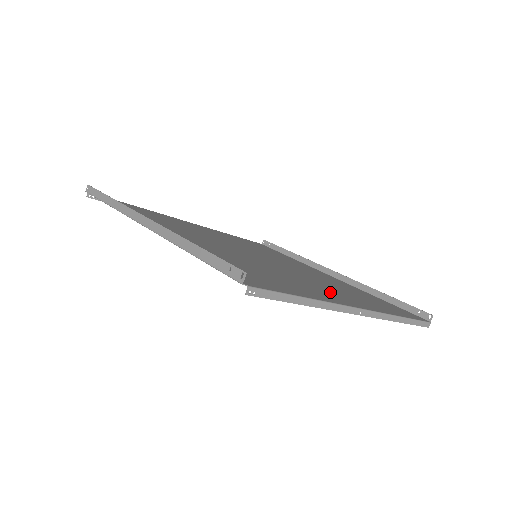
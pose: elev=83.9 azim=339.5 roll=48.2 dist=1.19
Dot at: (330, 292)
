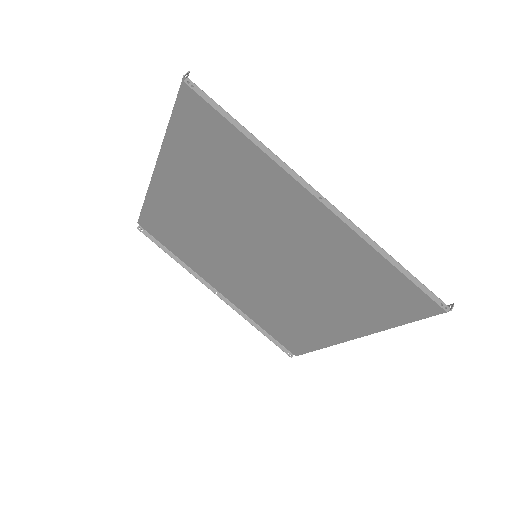
Dot at: (302, 217)
